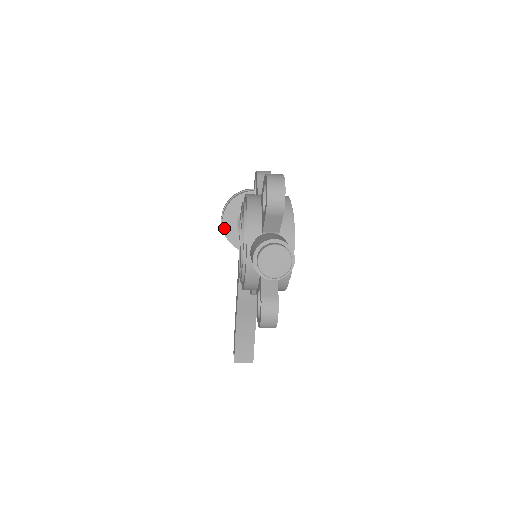
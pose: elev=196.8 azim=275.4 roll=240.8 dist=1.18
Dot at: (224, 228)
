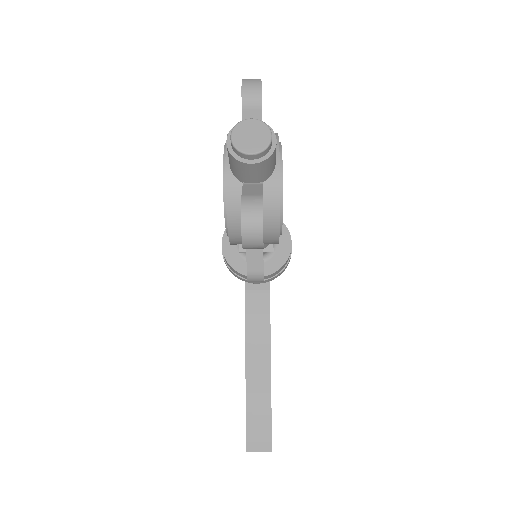
Dot at: (224, 251)
